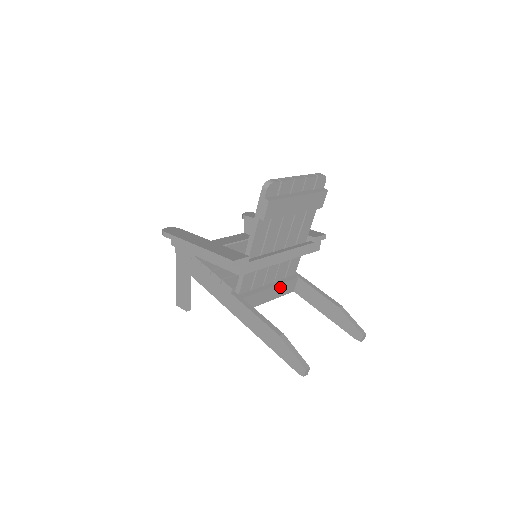
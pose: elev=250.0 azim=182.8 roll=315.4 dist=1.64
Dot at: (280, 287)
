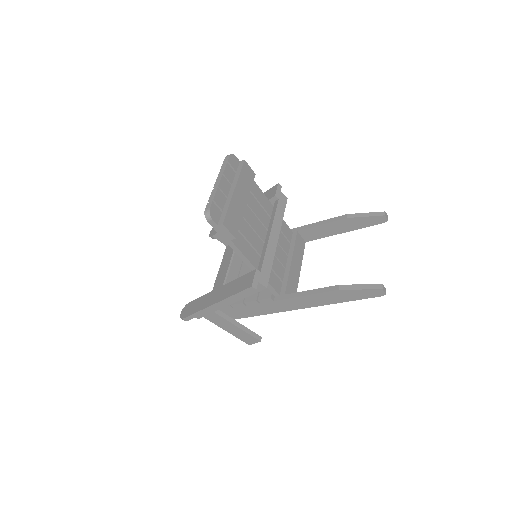
Dot at: (295, 253)
